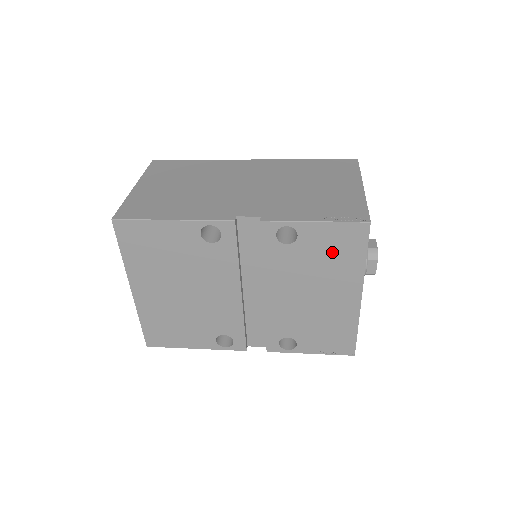
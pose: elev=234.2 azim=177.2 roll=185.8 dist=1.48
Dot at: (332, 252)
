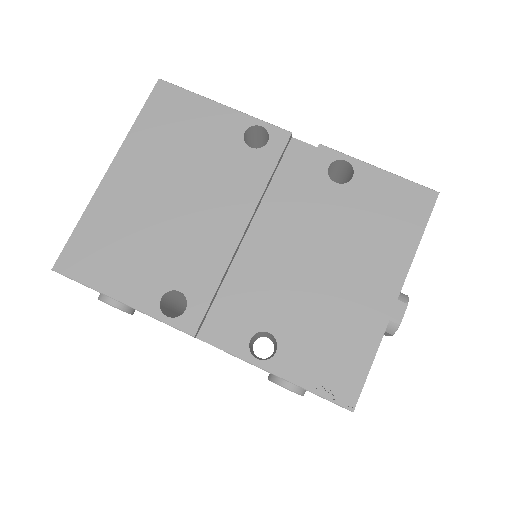
Dot at: (384, 214)
